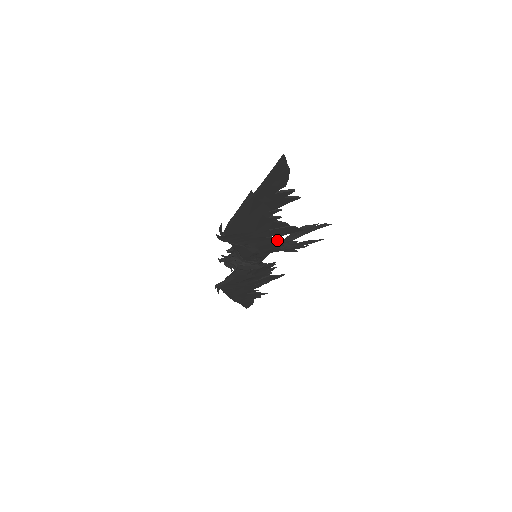
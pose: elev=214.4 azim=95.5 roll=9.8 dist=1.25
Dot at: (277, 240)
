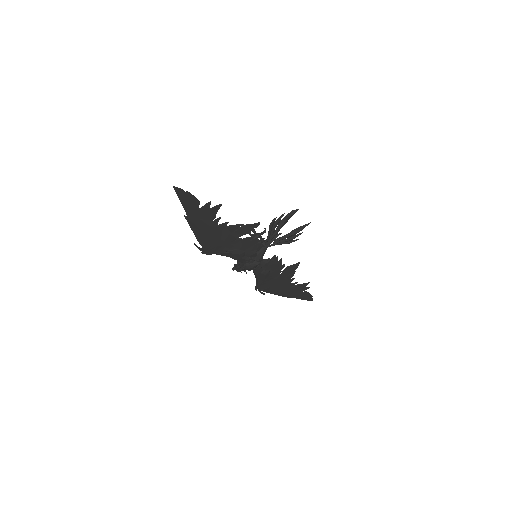
Dot at: (248, 239)
